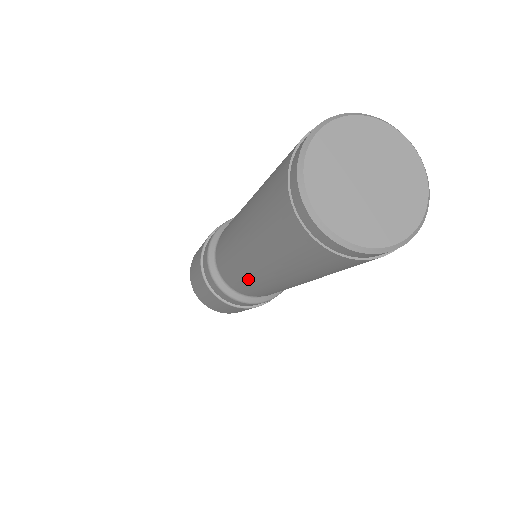
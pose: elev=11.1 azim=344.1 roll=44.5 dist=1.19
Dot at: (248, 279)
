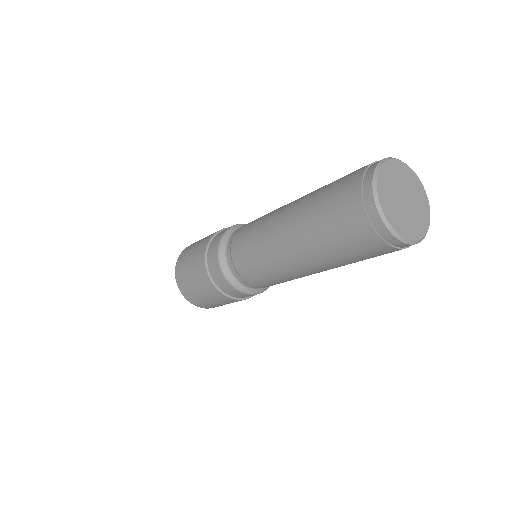
Dot at: (266, 261)
